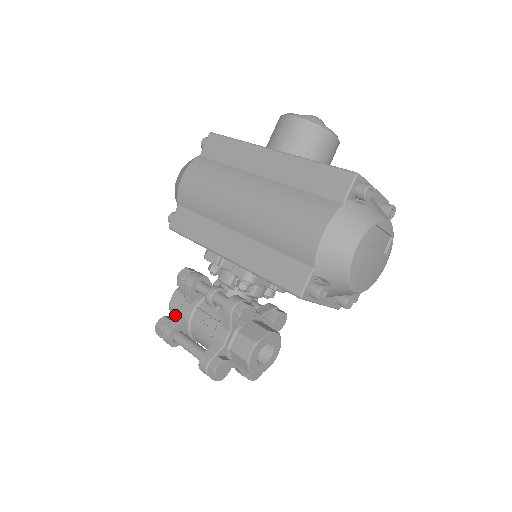
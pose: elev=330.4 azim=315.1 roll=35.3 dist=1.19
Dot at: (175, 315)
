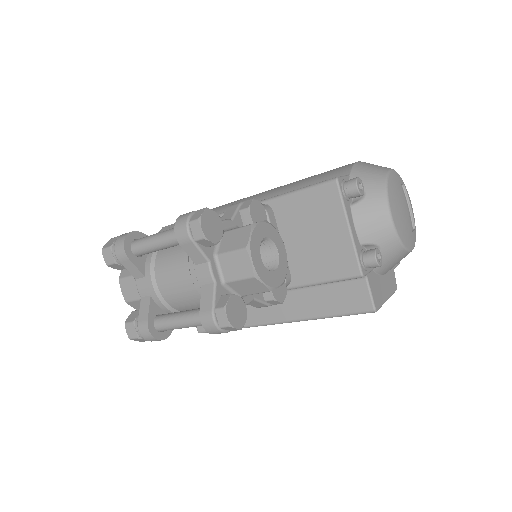
Dot at: occluded
